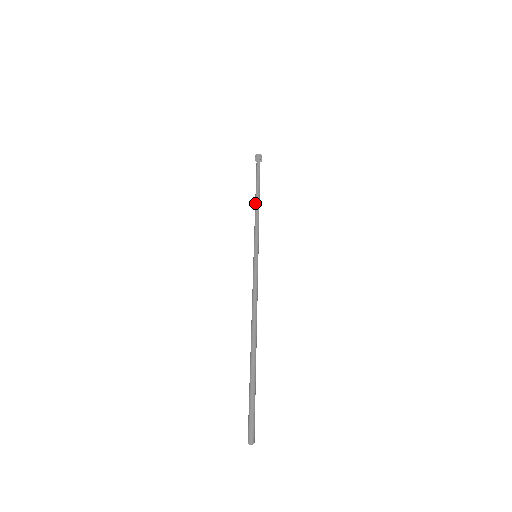
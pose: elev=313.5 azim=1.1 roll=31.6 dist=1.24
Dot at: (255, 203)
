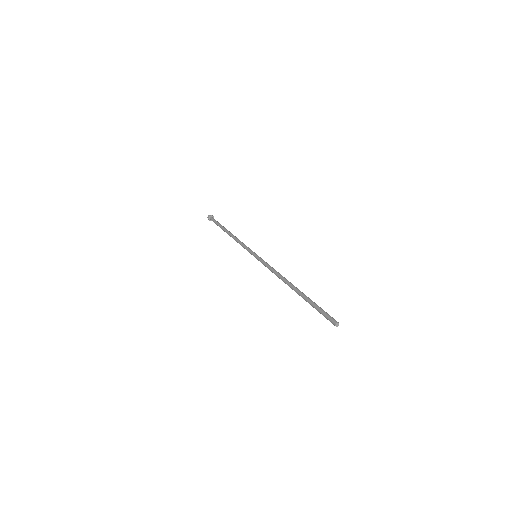
Dot at: (230, 235)
